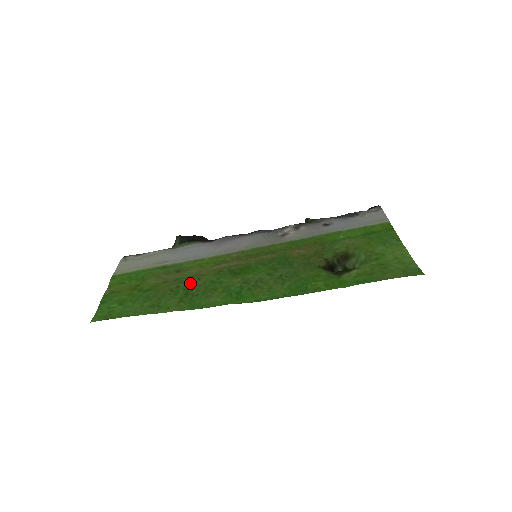
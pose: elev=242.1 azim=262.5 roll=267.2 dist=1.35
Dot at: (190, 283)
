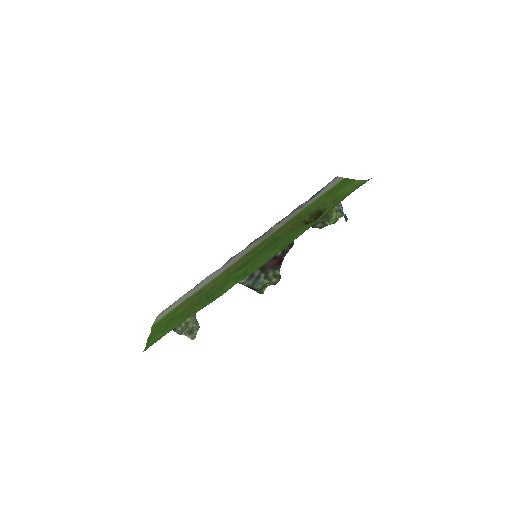
Dot at: (209, 292)
